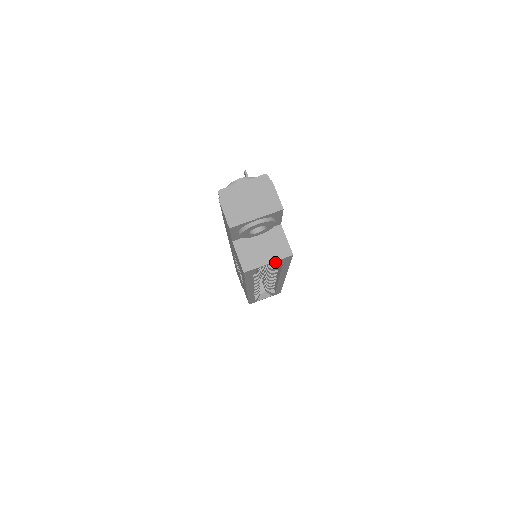
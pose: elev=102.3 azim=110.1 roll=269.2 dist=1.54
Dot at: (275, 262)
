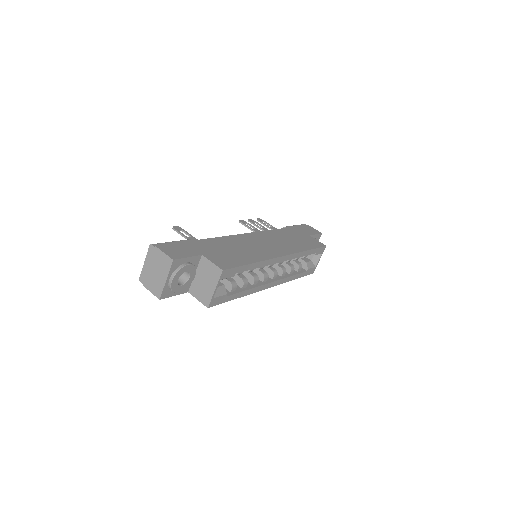
Dot at: occluded
